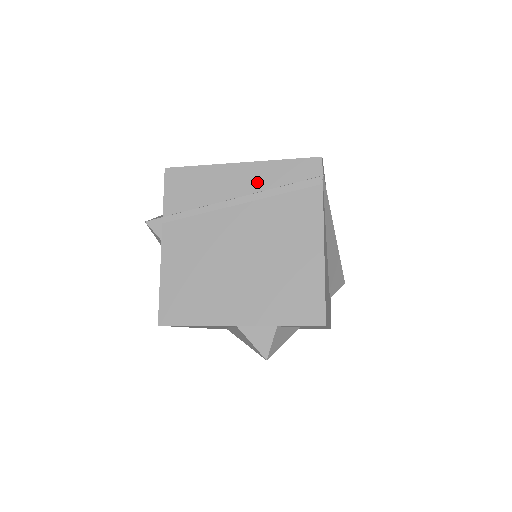
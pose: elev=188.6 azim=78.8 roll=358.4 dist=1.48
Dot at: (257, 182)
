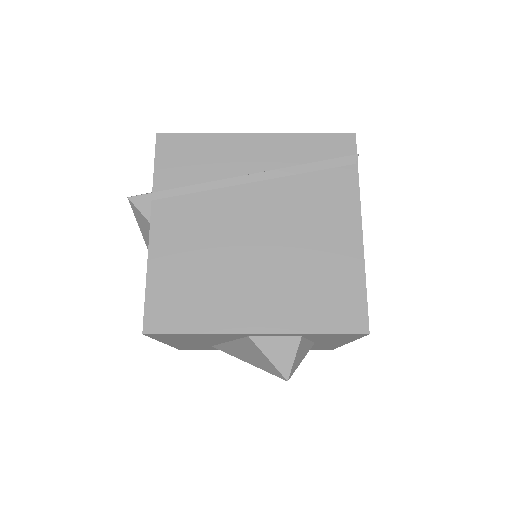
Dot at: (277, 157)
